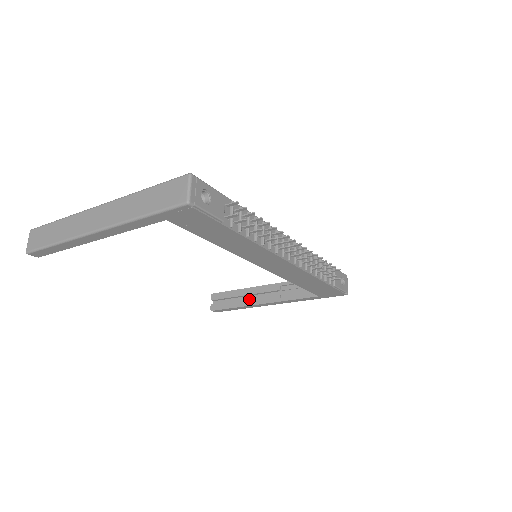
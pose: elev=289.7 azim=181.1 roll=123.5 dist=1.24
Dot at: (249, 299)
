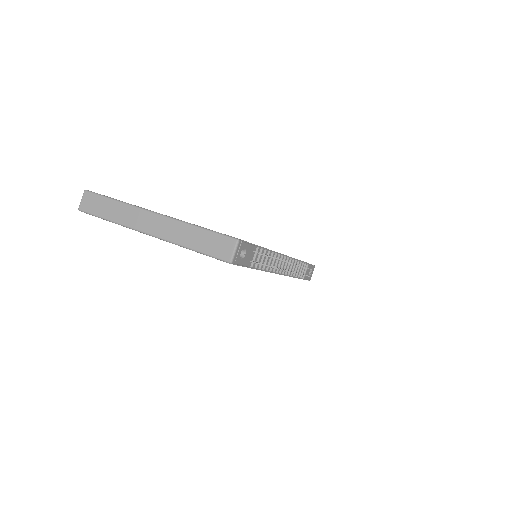
Dot at: occluded
